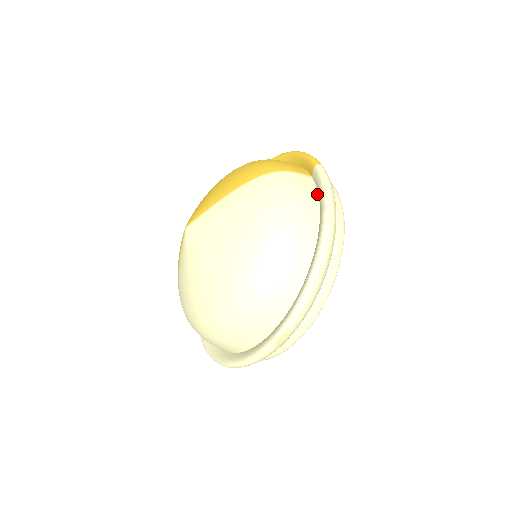
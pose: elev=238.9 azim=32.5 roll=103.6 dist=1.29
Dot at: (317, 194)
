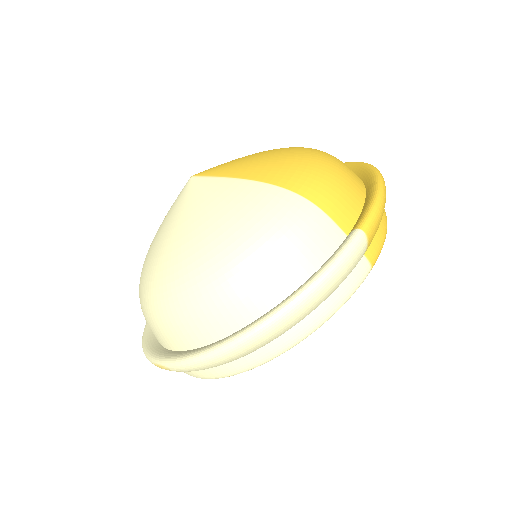
Dot at: (321, 264)
